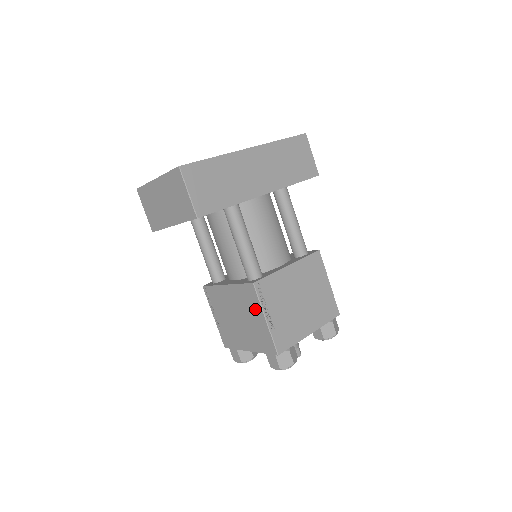
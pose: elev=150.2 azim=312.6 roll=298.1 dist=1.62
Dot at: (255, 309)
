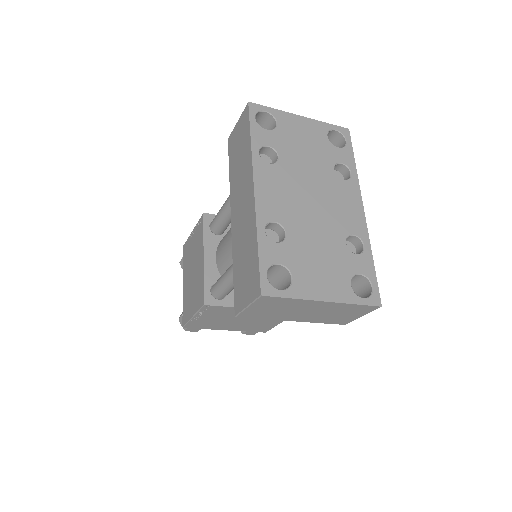
Dot at: (276, 320)
